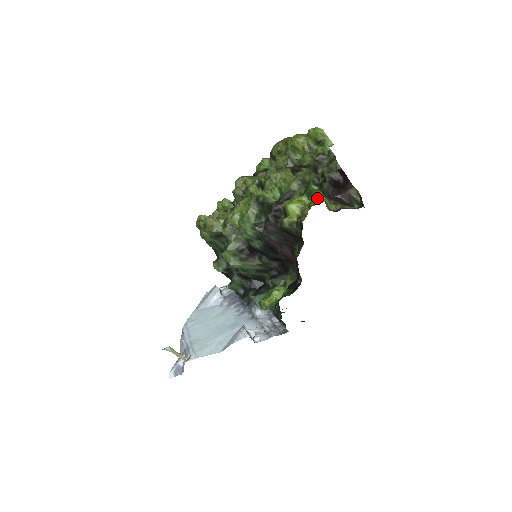
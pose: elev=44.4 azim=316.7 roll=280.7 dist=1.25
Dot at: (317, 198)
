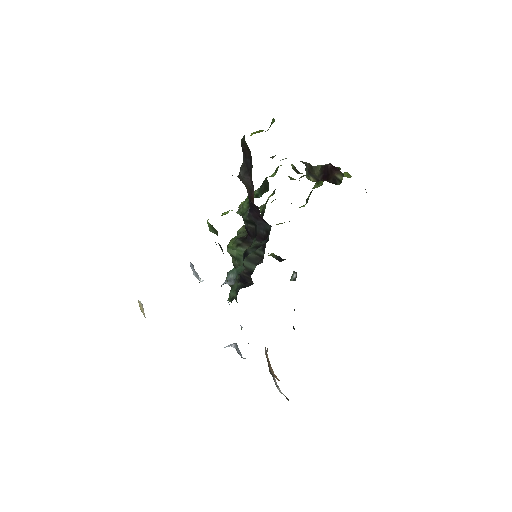
Dot at: occluded
